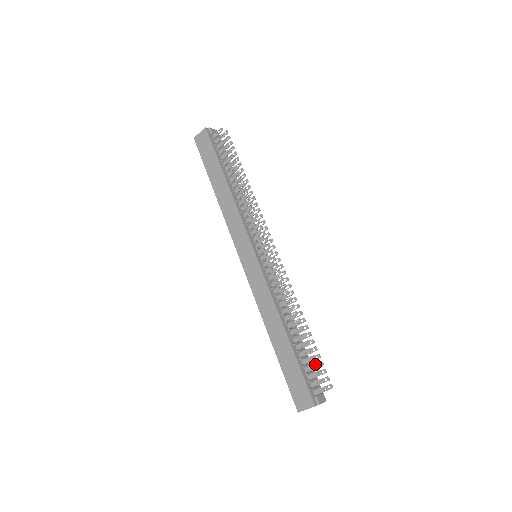
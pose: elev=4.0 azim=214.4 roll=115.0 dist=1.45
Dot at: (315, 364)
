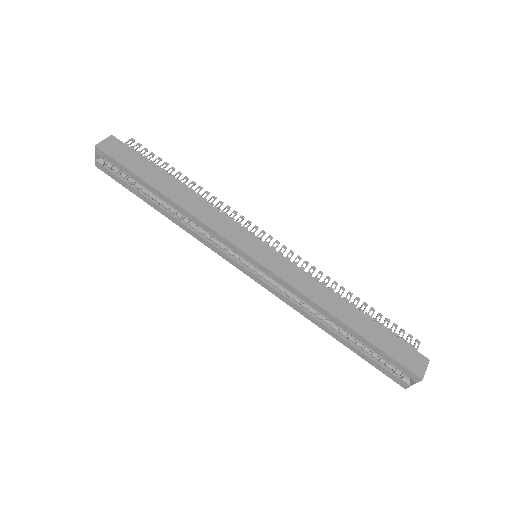
Dot at: (393, 325)
